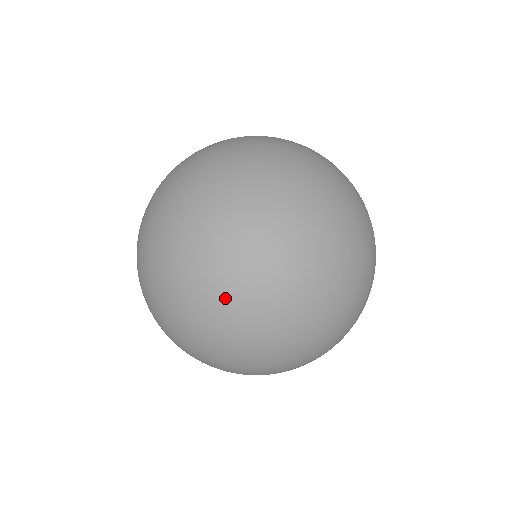
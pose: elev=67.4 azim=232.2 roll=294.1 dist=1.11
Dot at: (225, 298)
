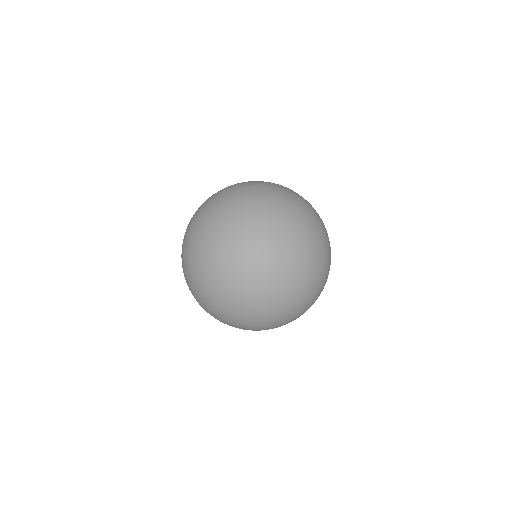
Dot at: (190, 233)
